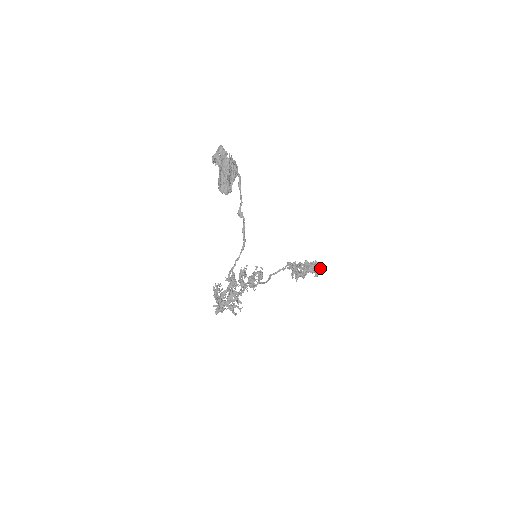
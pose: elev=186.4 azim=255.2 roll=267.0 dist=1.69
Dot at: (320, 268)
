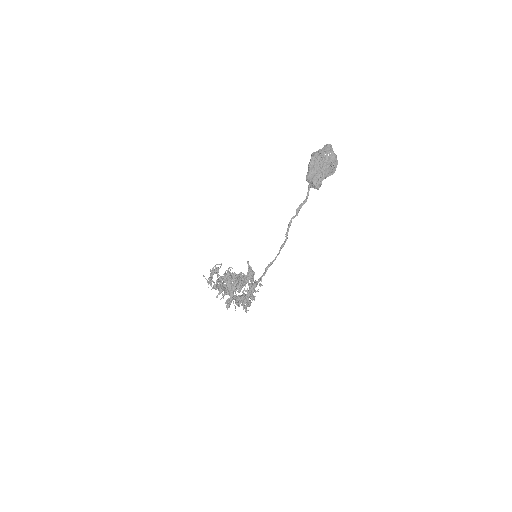
Dot at: occluded
